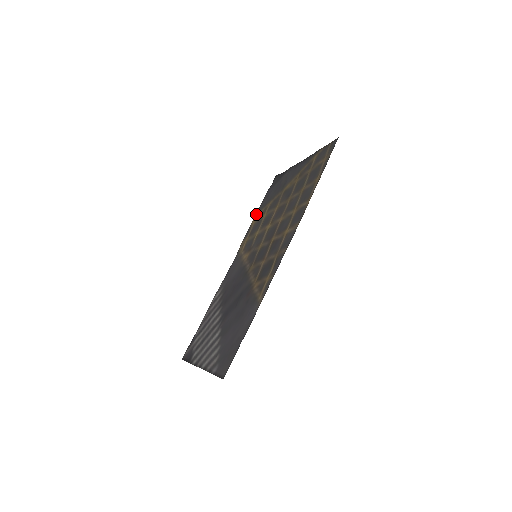
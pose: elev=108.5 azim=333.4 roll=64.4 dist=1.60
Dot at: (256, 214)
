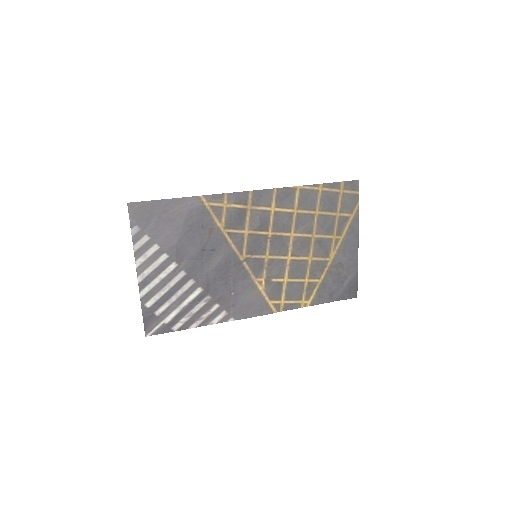
Dot at: (312, 304)
